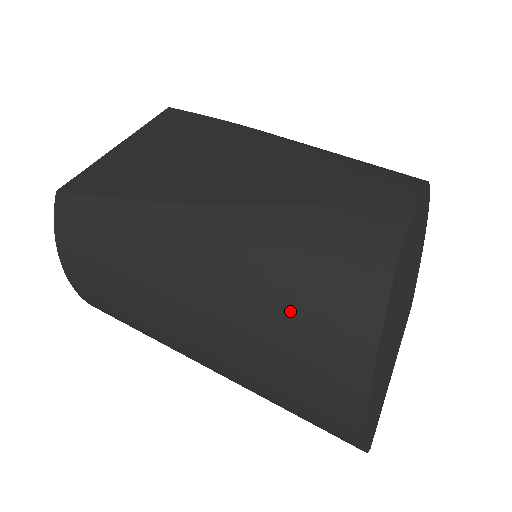
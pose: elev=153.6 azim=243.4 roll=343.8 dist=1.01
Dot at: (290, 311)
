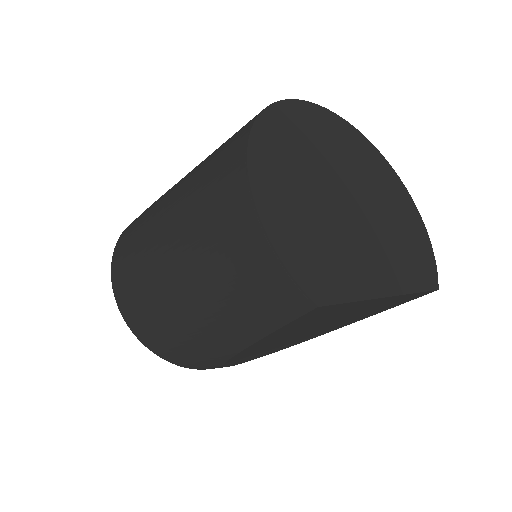
Dot at: (210, 162)
